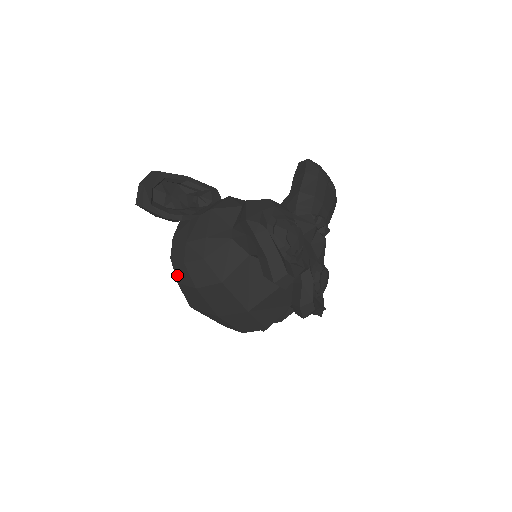
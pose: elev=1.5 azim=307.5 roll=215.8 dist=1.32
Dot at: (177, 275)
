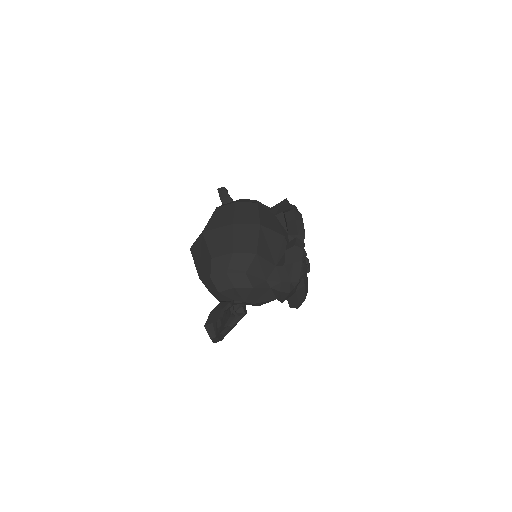
Dot at: (219, 206)
